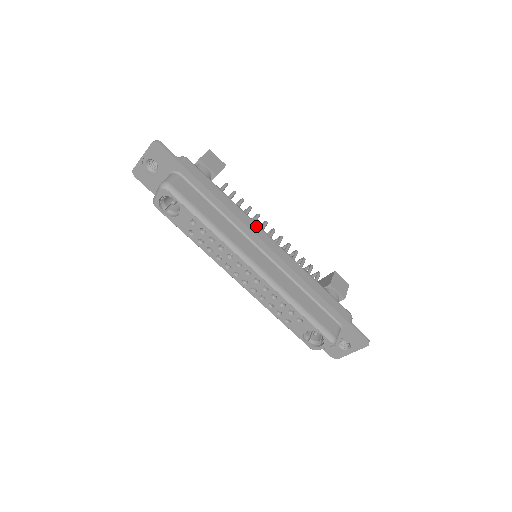
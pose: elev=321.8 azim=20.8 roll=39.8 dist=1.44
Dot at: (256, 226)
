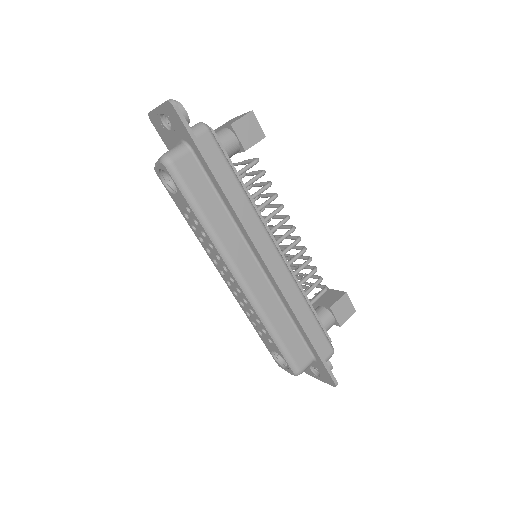
Dot at: (263, 232)
